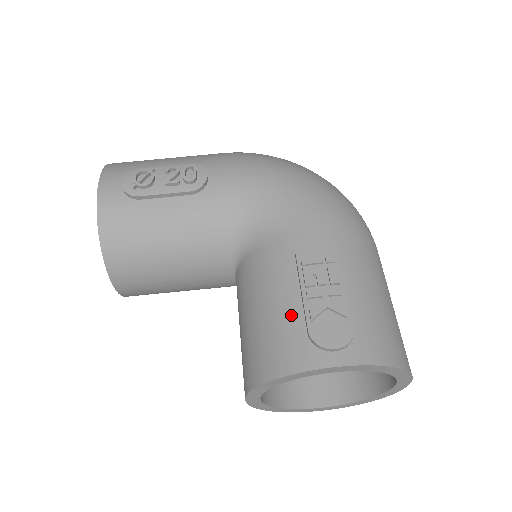
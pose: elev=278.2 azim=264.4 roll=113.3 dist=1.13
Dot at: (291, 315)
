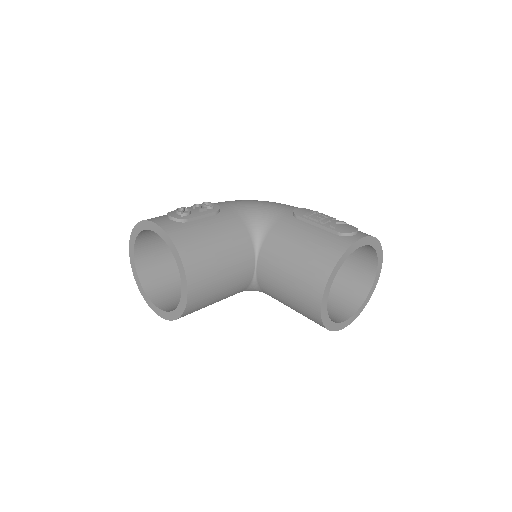
Dot at: (321, 235)
